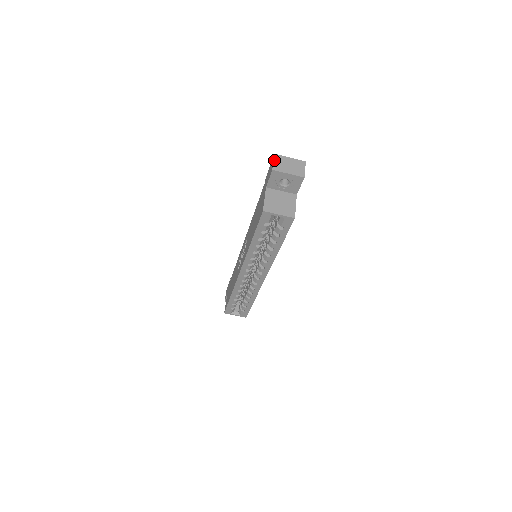
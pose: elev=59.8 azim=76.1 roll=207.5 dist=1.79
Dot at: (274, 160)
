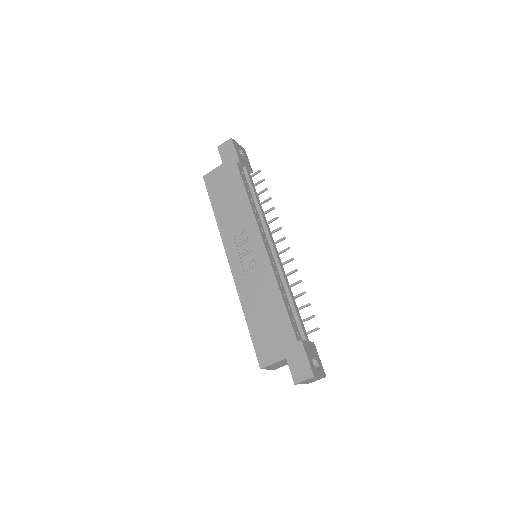
Dot at: (306, 380)
